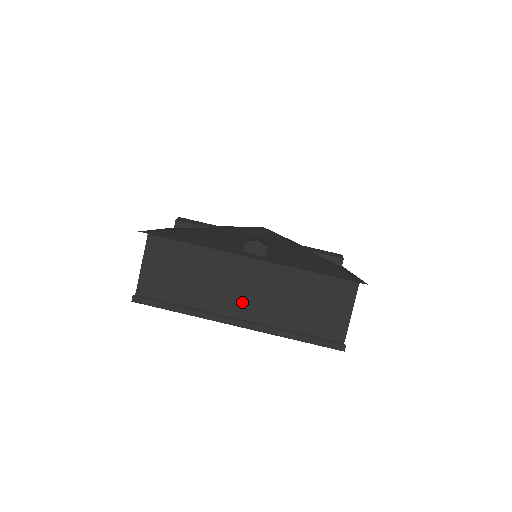
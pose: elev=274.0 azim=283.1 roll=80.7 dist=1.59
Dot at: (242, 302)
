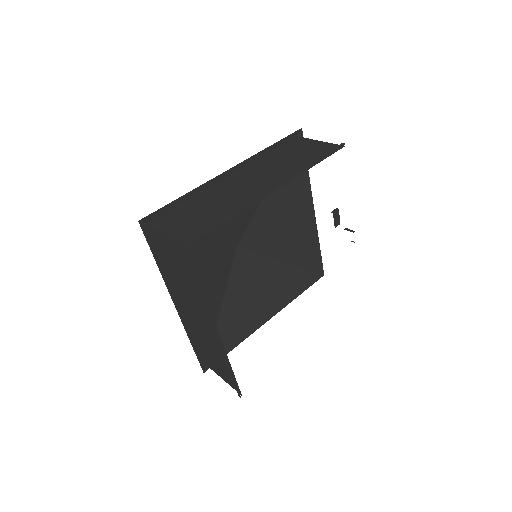
Dot at: (257, 186)
